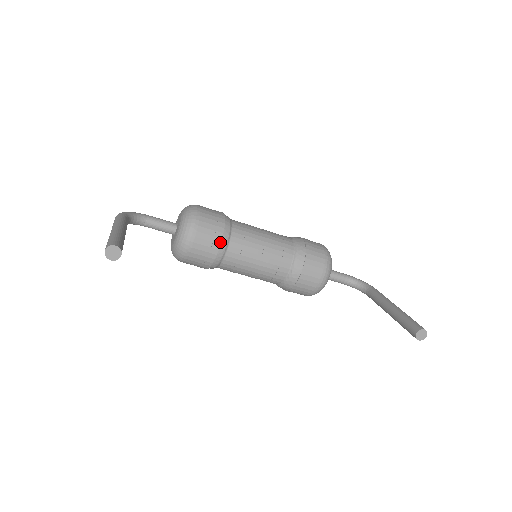
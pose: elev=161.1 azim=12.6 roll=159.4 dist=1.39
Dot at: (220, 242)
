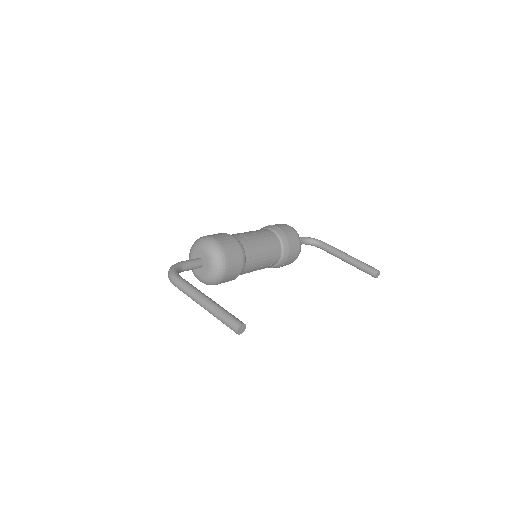
Dot at: (242, 262)
